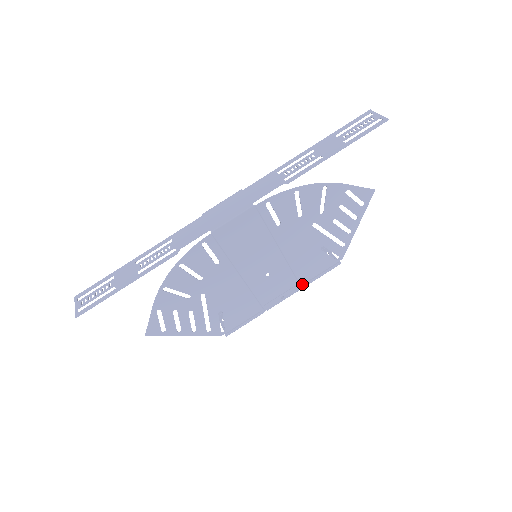
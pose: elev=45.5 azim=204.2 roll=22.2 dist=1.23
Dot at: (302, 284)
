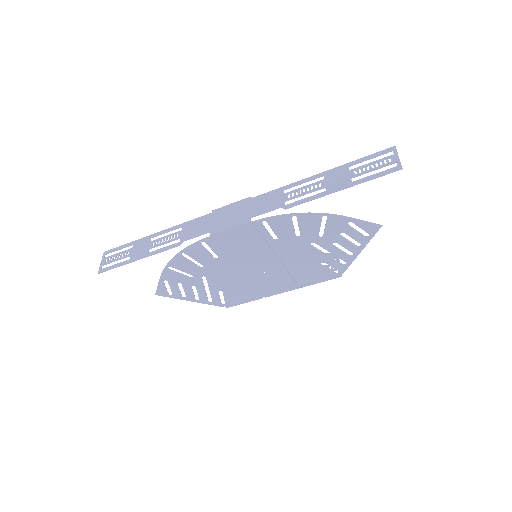
Dot at: (300, 285)
